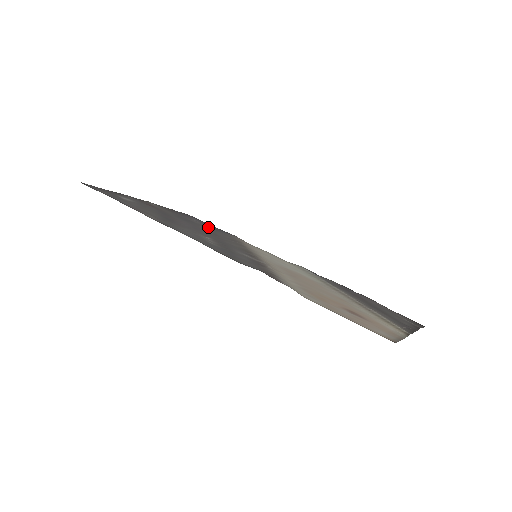
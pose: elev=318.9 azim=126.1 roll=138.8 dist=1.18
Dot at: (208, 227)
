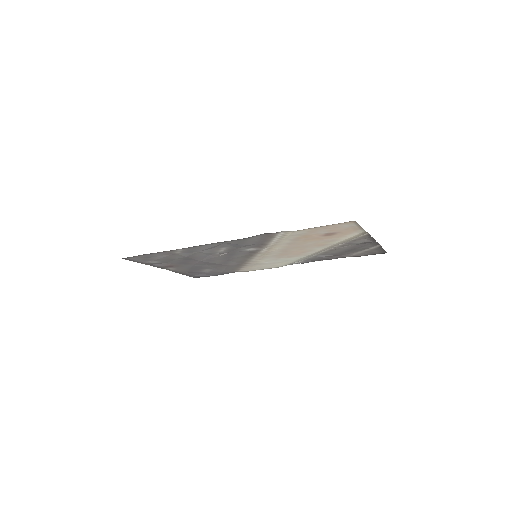
Dot at: (215, 270)
